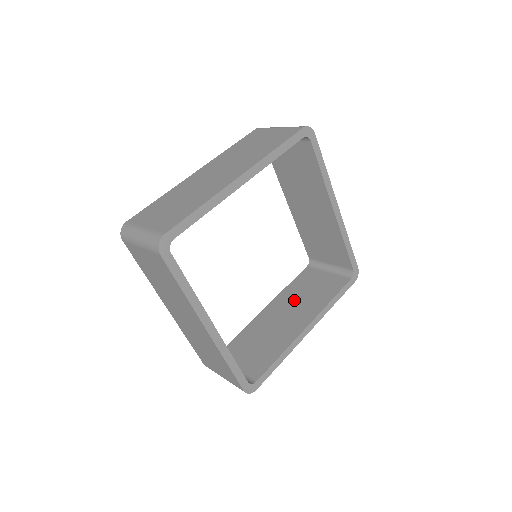
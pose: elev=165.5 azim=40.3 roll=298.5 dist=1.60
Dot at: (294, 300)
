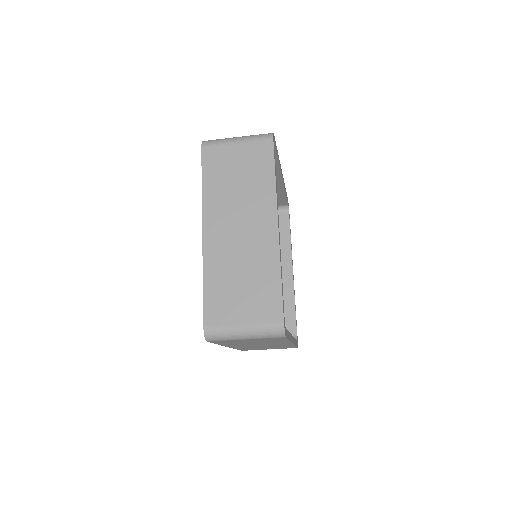
Dot at: occluded
